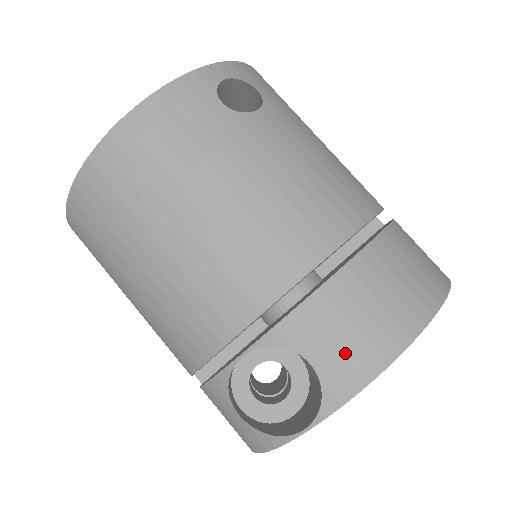
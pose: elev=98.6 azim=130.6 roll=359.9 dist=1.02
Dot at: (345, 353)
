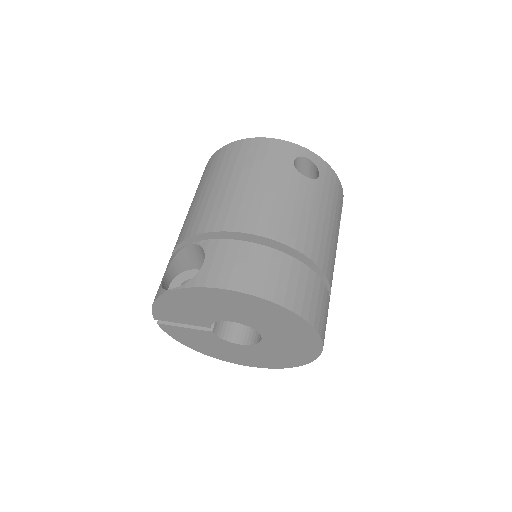
Dot at: (219, 269)
